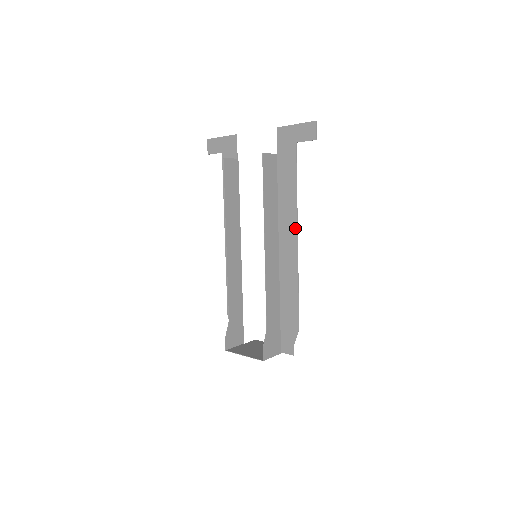
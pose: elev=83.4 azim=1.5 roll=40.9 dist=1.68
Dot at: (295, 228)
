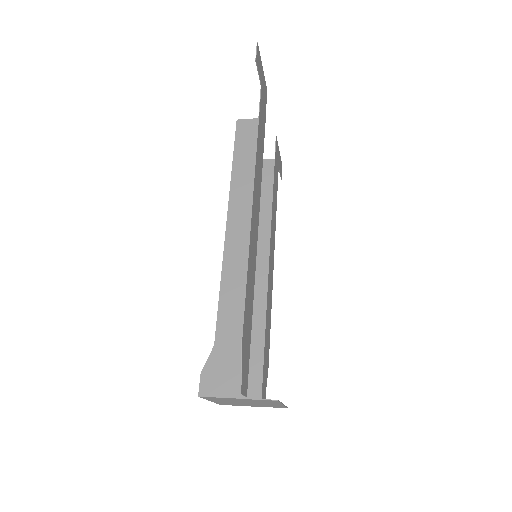
Dot at: (254, 185)
